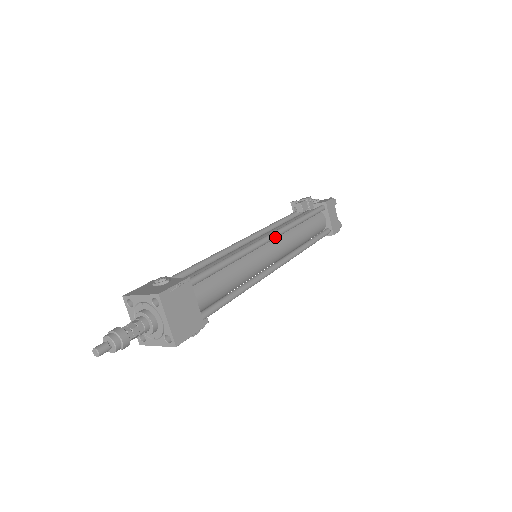
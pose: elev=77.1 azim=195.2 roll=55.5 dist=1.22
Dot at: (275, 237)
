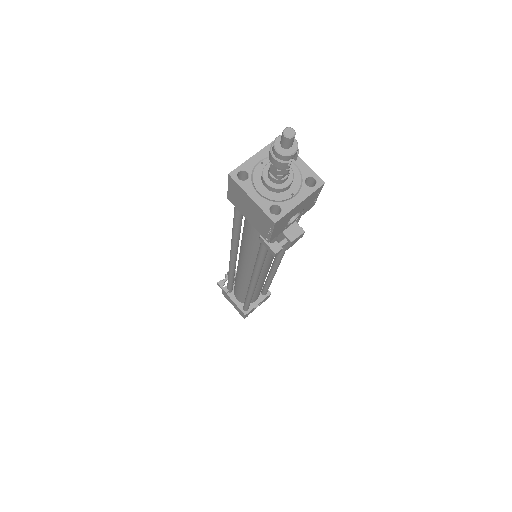
Dot at: occluded
